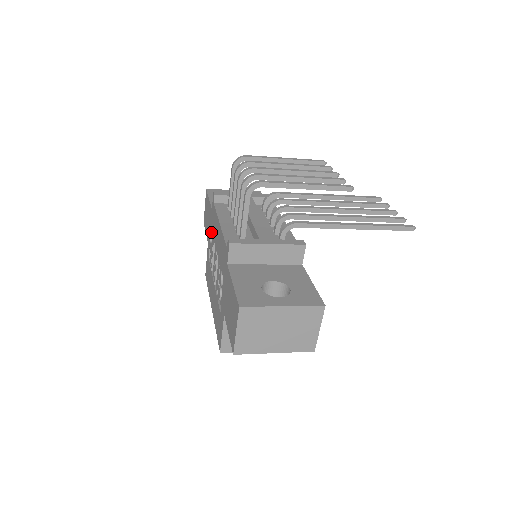
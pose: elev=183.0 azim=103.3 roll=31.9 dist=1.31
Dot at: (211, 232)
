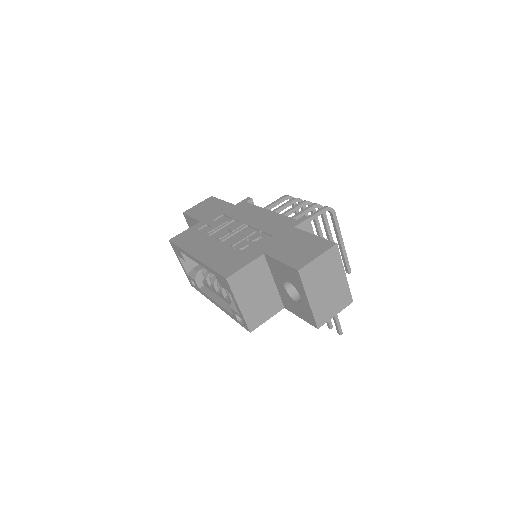
Dot at: (220, 216)
